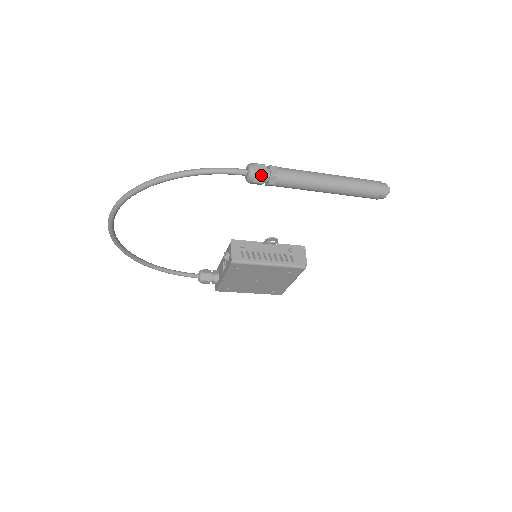
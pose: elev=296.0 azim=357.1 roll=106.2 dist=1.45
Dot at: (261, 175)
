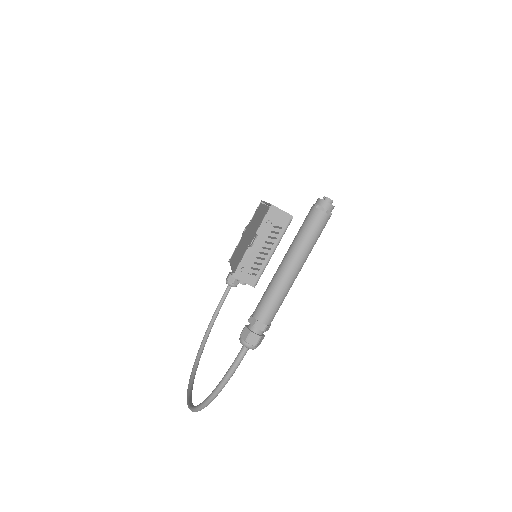
Dot at: (260, 340)
